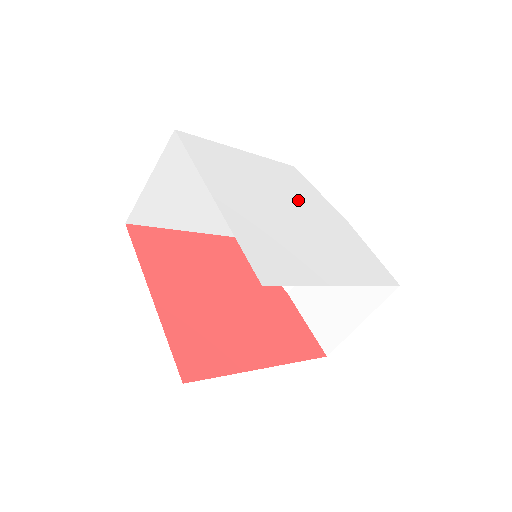
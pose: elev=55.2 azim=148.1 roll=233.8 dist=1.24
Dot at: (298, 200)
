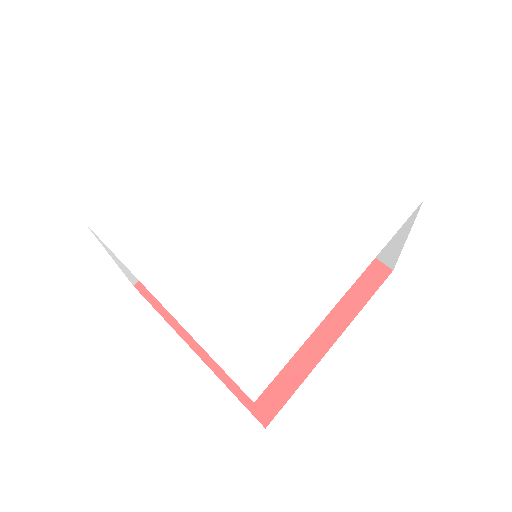
Dot at: (254, 178)
